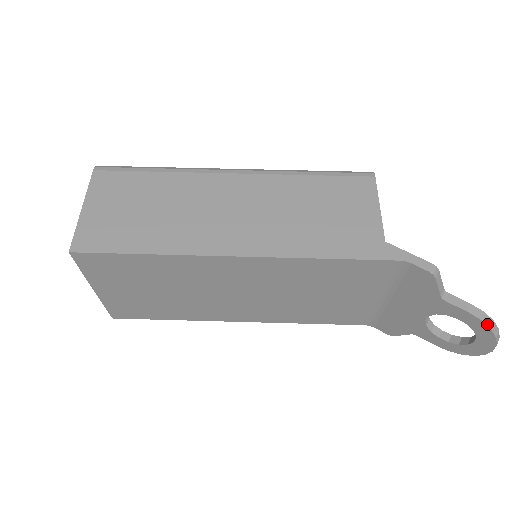
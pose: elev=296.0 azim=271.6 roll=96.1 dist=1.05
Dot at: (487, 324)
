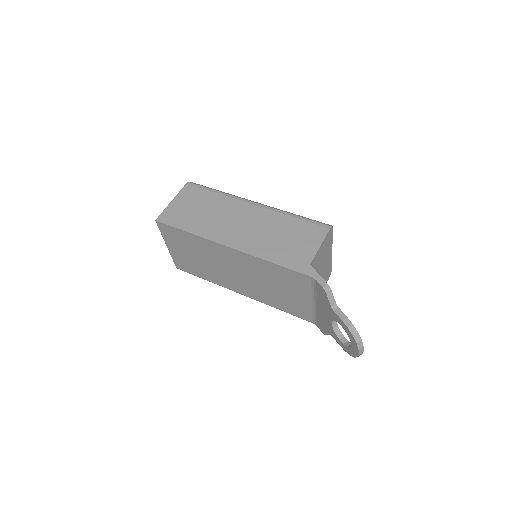
Dot at: (351, 332)
